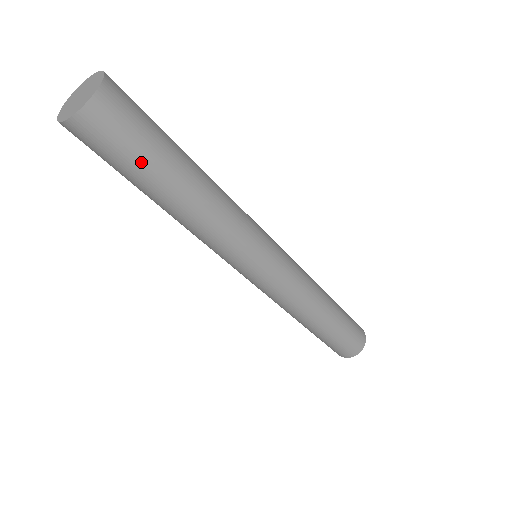
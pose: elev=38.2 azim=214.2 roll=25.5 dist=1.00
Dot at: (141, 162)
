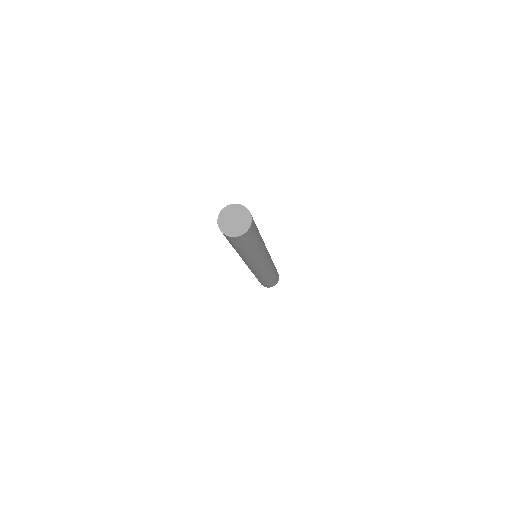
Dot at: (232, 244)
